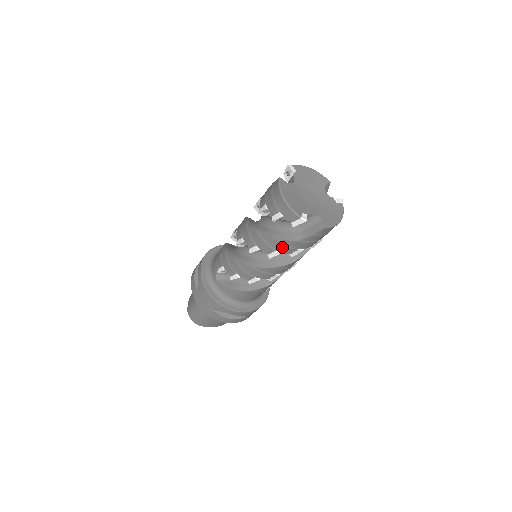
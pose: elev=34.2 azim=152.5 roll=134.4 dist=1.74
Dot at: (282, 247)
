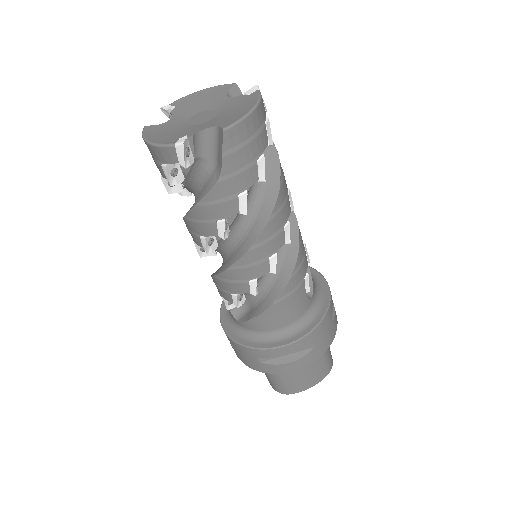
Dot at: (215, 210)
